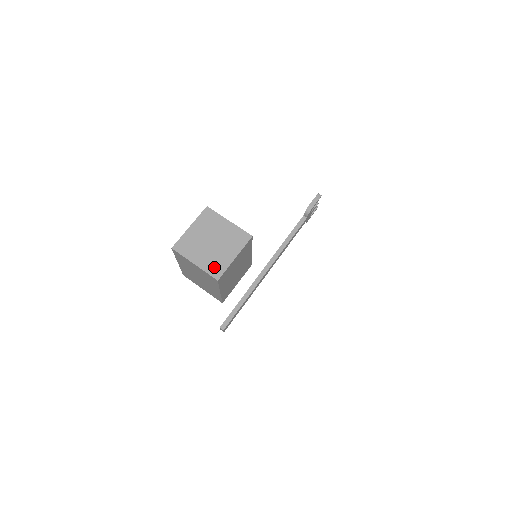
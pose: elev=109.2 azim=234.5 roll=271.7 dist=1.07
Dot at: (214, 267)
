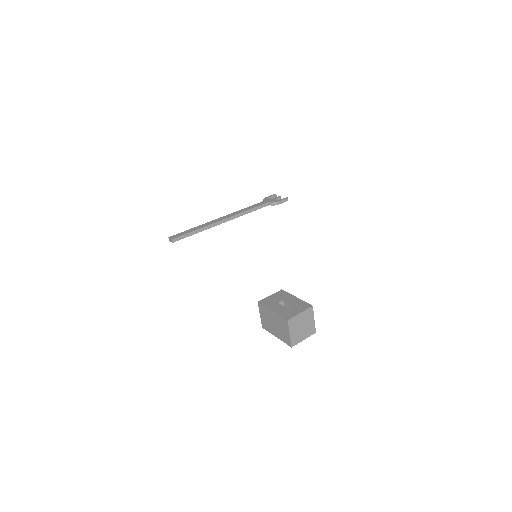
Dot at: (295, 340)
